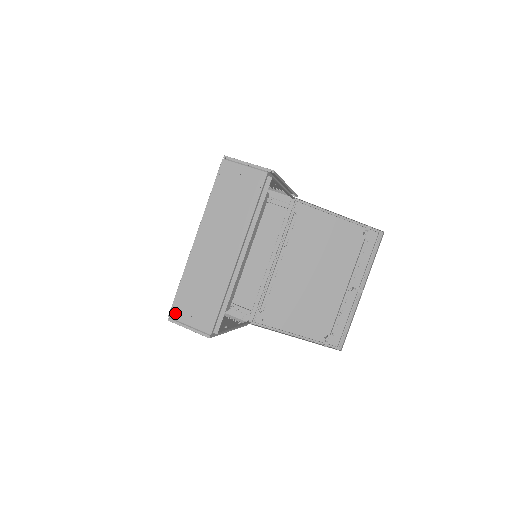
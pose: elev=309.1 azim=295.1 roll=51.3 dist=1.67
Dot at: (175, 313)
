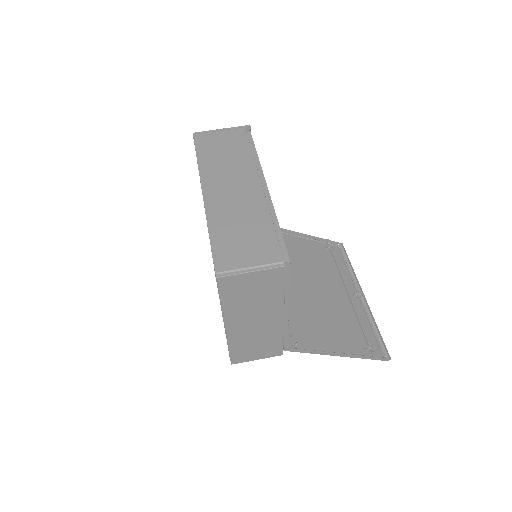
Dot at: (222, 265)
